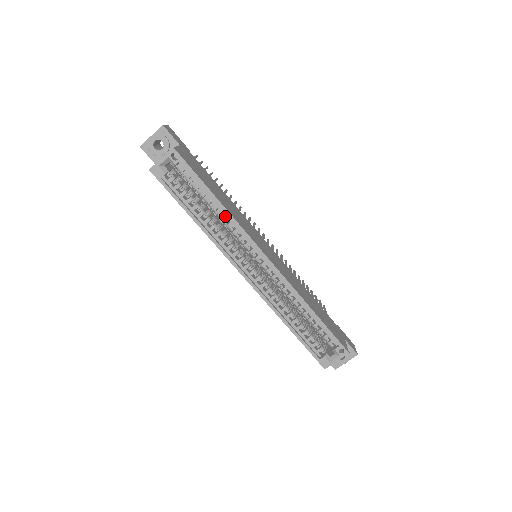
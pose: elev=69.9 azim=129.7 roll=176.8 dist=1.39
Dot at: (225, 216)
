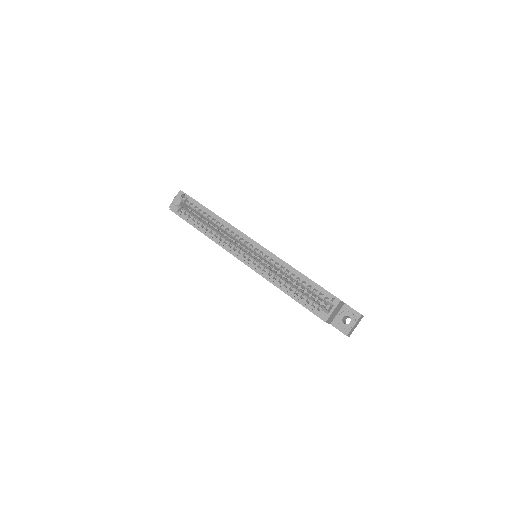
Dot at: (221, 223)
